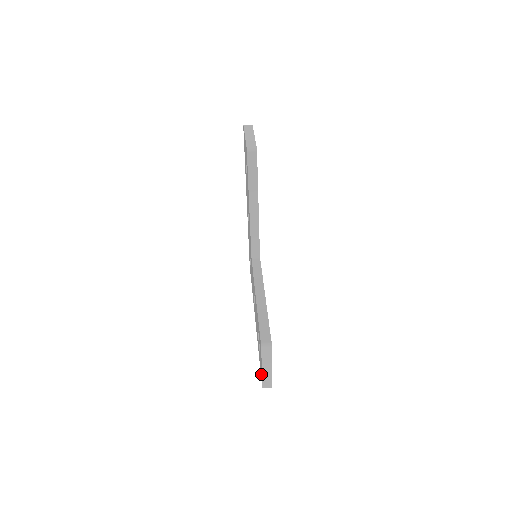
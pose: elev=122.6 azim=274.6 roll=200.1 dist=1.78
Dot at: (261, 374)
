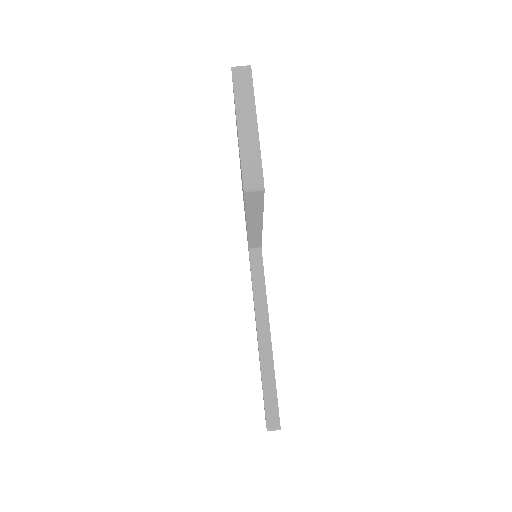
Dot at: occluded
